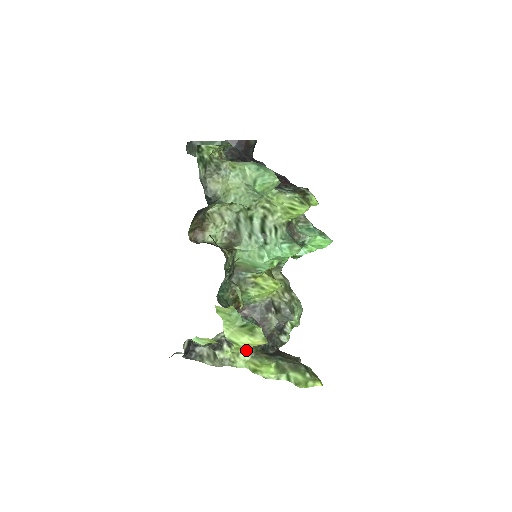
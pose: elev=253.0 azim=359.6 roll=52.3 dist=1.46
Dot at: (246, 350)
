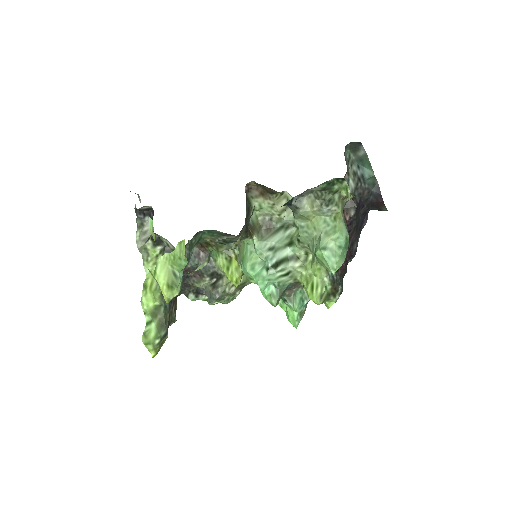
Dot at: occluded
